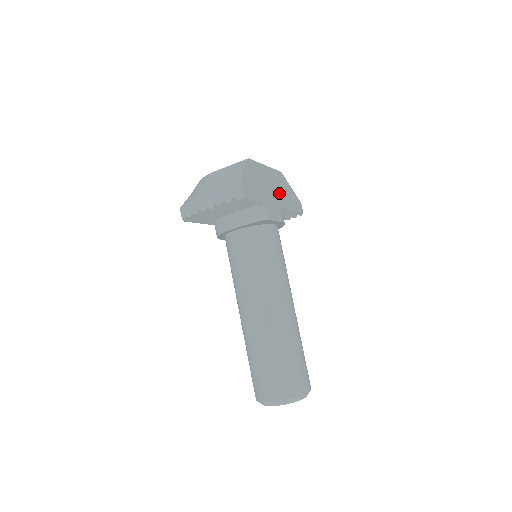
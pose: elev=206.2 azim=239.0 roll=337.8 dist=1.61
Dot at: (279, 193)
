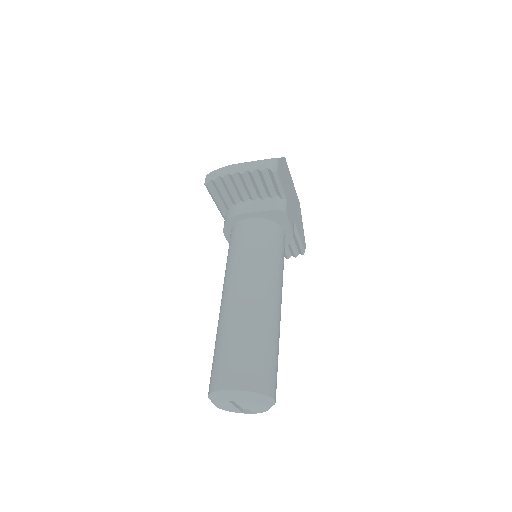
Dot at: (295, 211)
